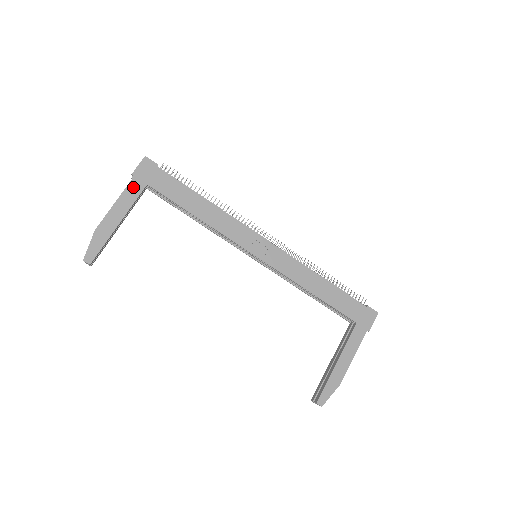
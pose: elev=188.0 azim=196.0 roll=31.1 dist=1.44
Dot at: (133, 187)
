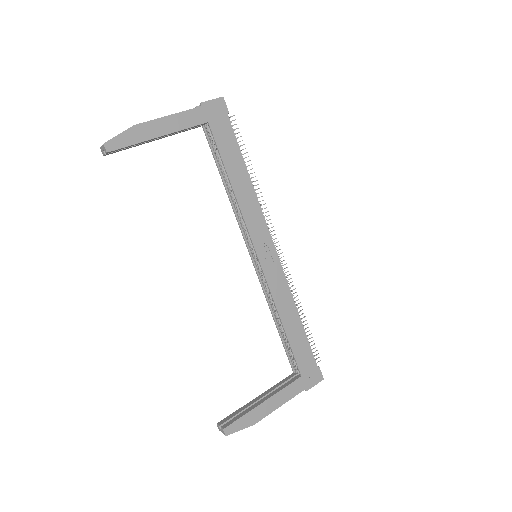
Dot at: (195, 114)
